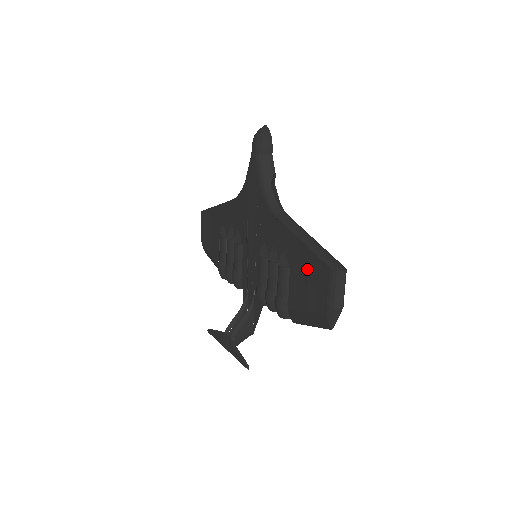
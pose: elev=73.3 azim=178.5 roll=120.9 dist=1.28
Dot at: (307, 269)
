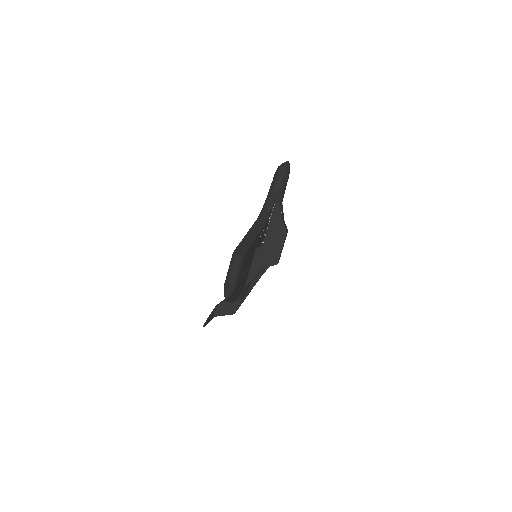
Dot at: occluded
